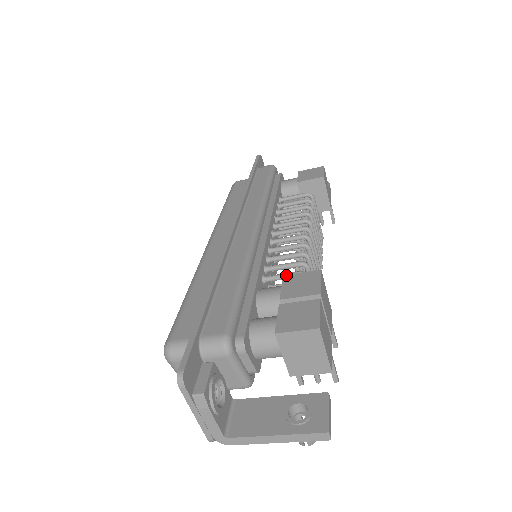
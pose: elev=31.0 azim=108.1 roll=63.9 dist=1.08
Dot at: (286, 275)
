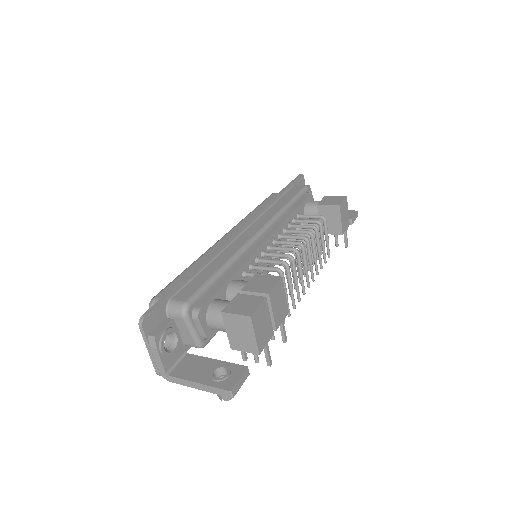
Dot at: (257, 274)
